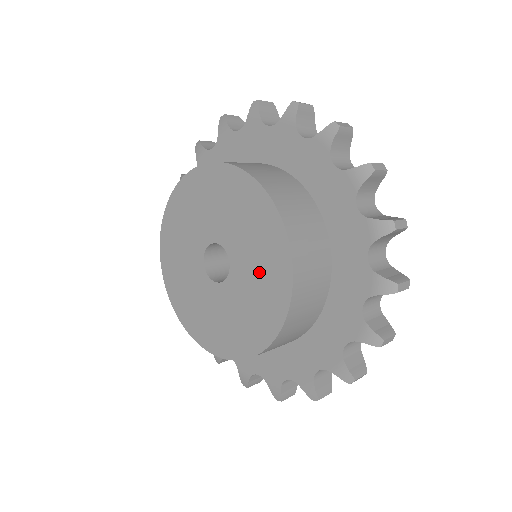
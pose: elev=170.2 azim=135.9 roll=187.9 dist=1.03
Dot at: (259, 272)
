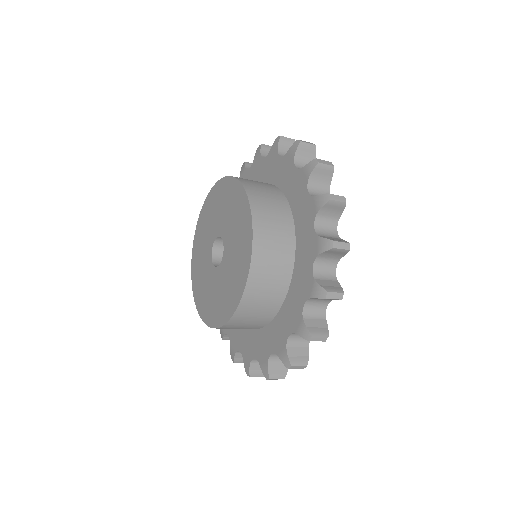
Dot at: (231, 276)
